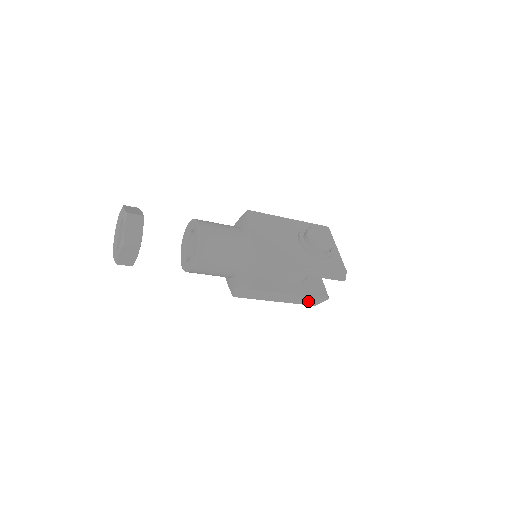
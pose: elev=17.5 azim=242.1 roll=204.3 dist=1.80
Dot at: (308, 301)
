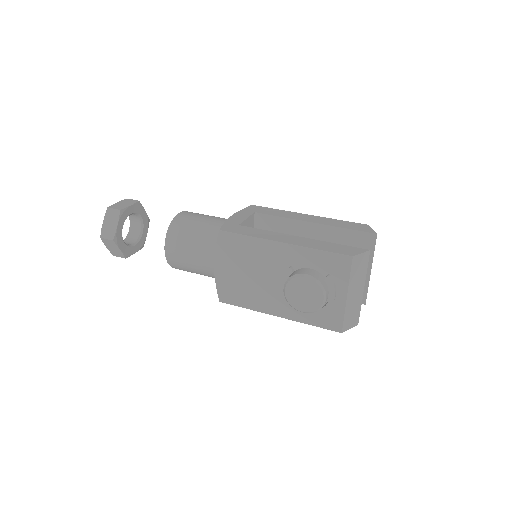
Dot at: occluded
